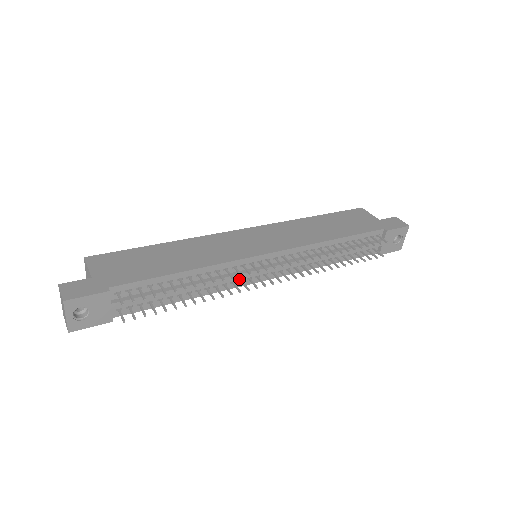
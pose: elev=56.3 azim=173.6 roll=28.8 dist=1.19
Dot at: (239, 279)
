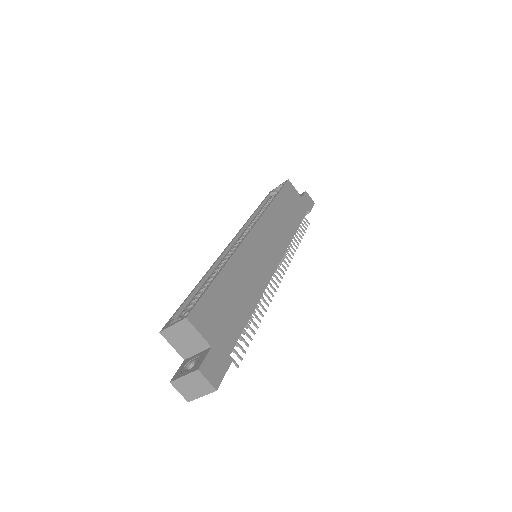
Dot at: occluded
